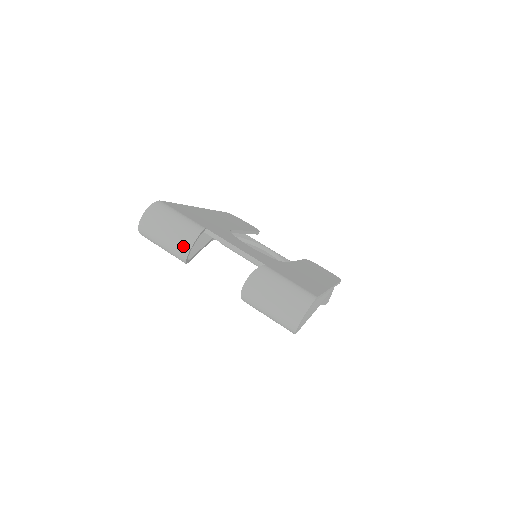
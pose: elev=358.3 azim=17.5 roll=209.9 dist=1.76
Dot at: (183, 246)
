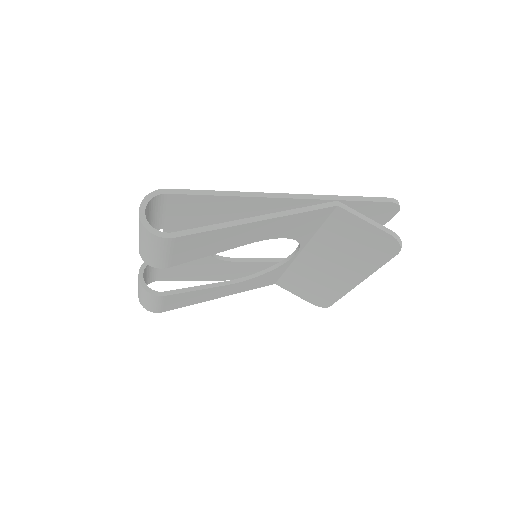
Dot at: (138, 280)
